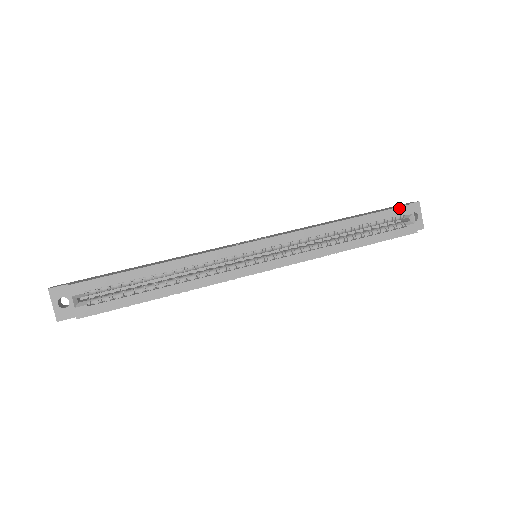
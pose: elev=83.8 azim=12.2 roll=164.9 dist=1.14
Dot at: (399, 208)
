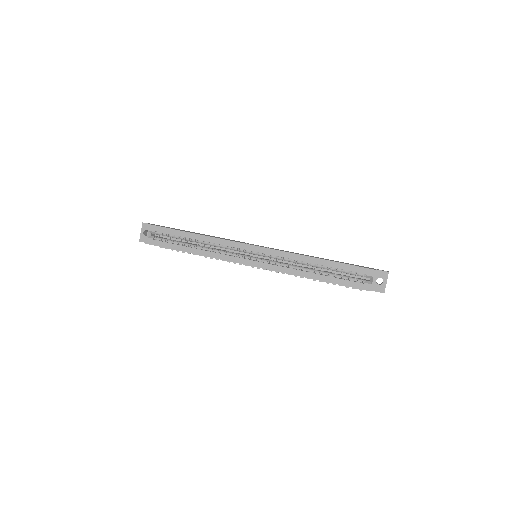
Dot at: (364, 268)
